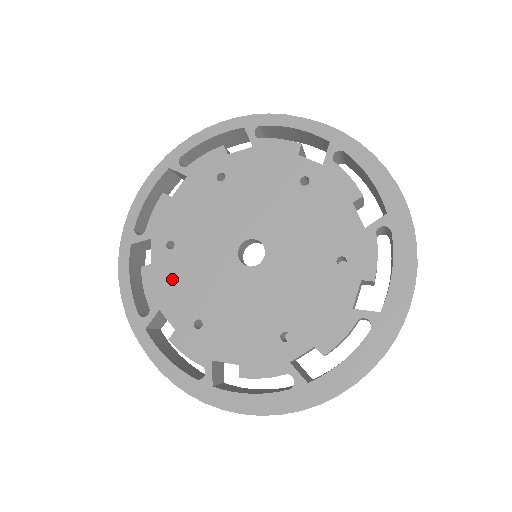
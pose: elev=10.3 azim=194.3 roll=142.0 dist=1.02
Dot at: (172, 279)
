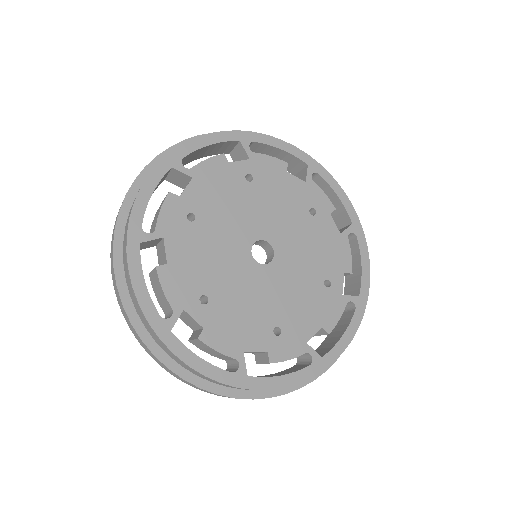
Dot at: (230, 322)
